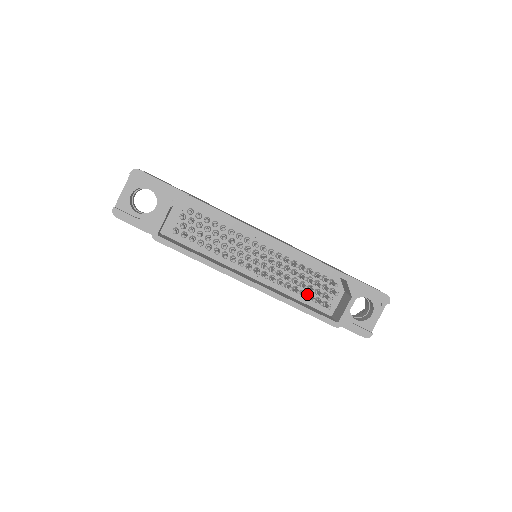
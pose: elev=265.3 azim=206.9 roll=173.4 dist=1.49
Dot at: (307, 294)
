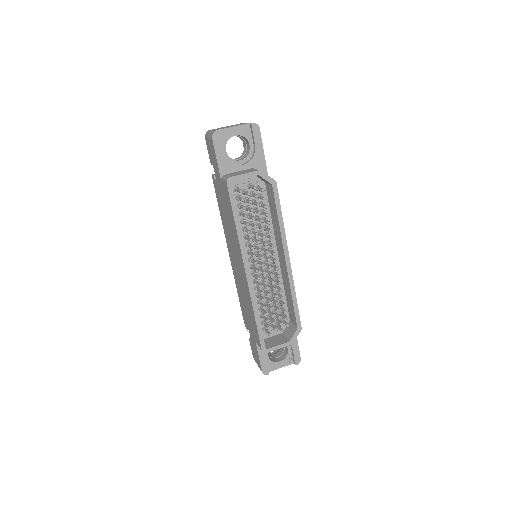
Dot at: occluded
